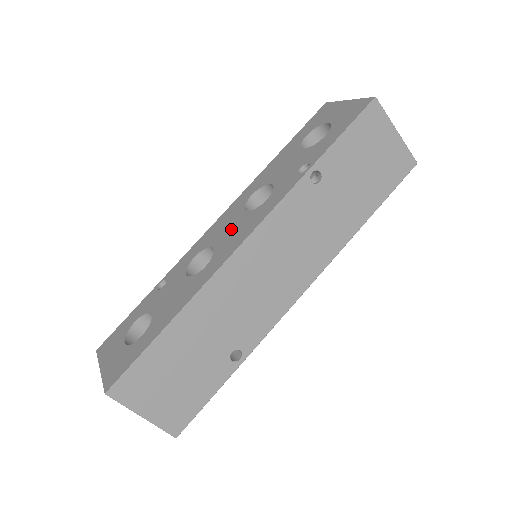
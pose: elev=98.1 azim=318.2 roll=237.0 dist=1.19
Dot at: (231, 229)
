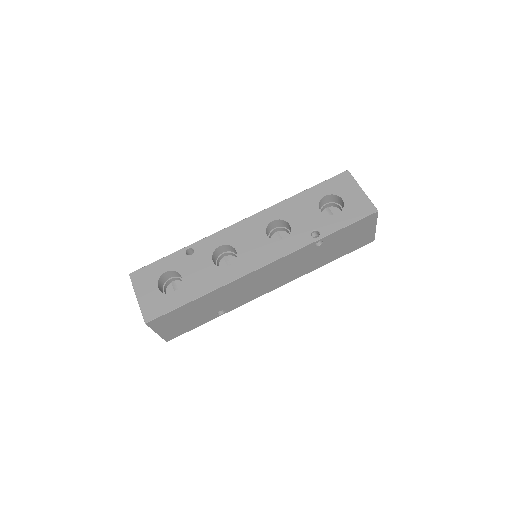
Dot at: (253, 245)
